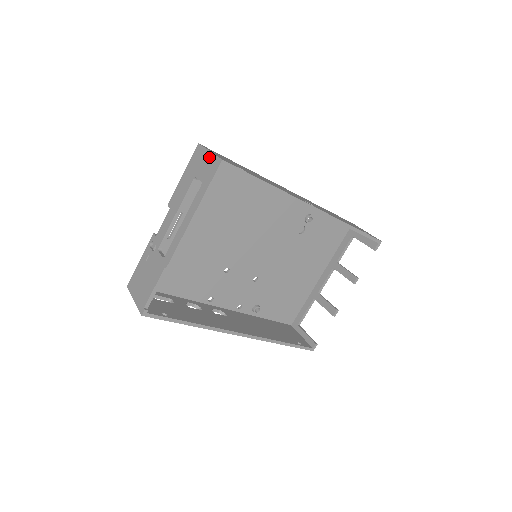
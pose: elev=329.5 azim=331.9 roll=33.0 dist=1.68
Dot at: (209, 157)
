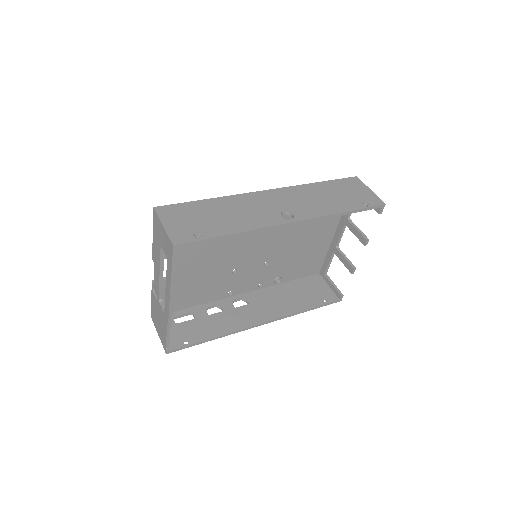
Dot at: (164, 233)
